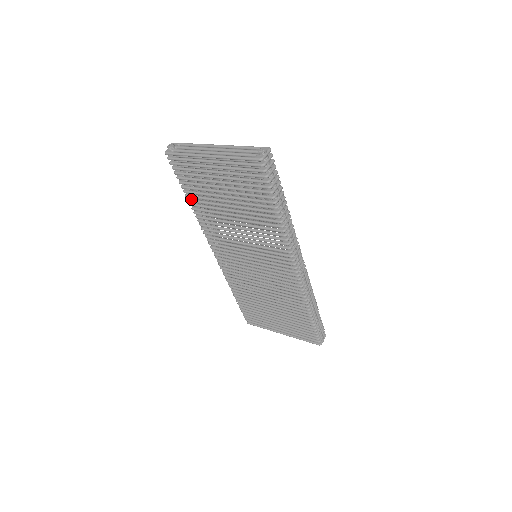
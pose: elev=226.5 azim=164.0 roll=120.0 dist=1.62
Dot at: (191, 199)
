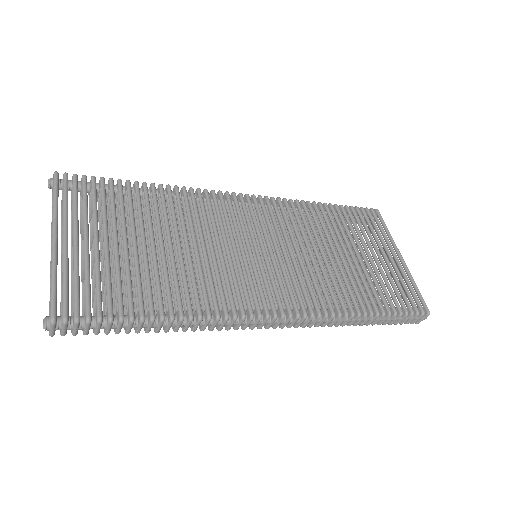
Dot at: occluded
